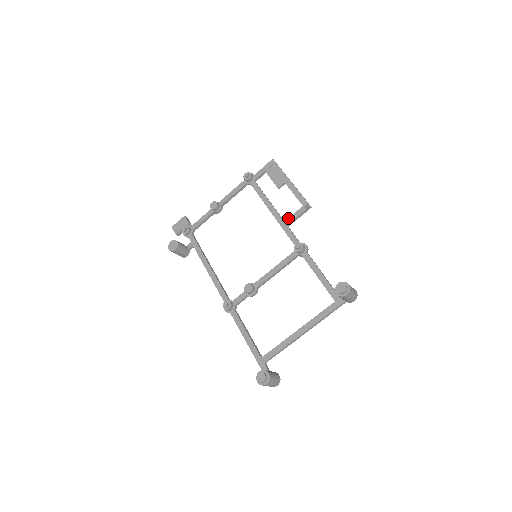
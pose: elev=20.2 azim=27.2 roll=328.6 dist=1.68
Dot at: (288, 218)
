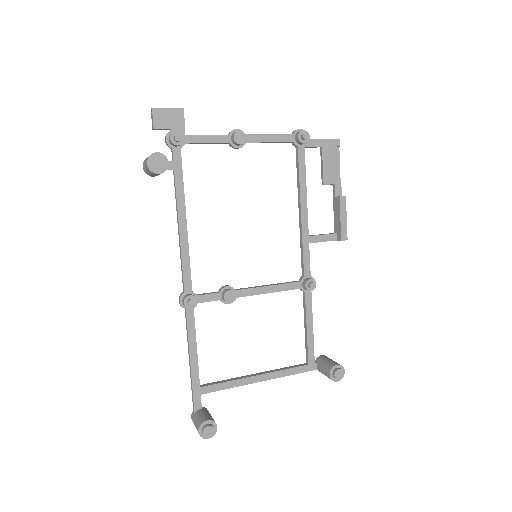
Dot at: (315, 235)
